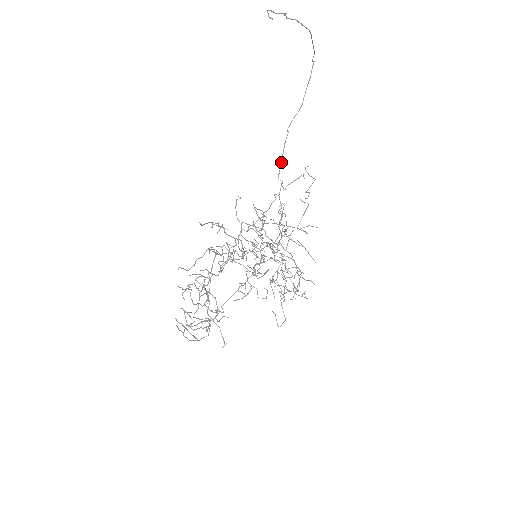
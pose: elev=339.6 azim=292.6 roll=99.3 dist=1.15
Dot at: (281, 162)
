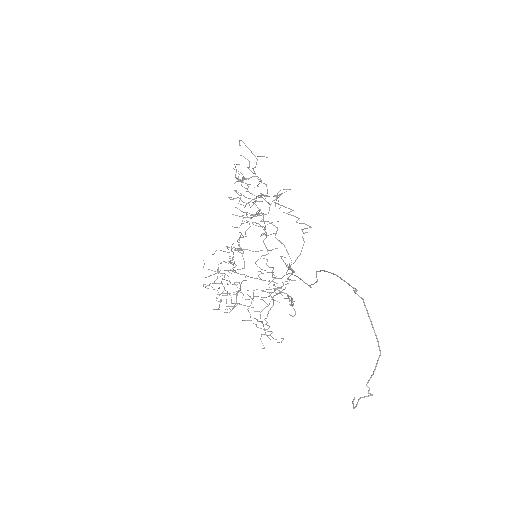
Dot at: occluded
